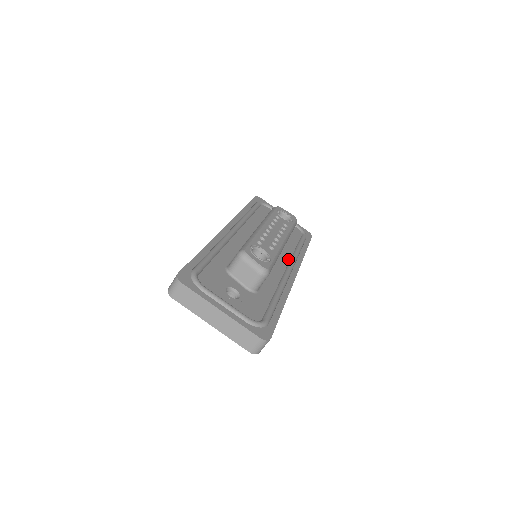
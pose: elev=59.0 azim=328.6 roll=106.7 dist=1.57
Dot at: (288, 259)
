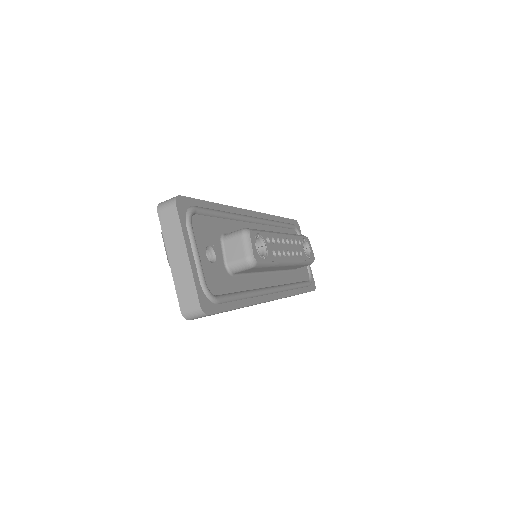
Dot at: (280, 283)
